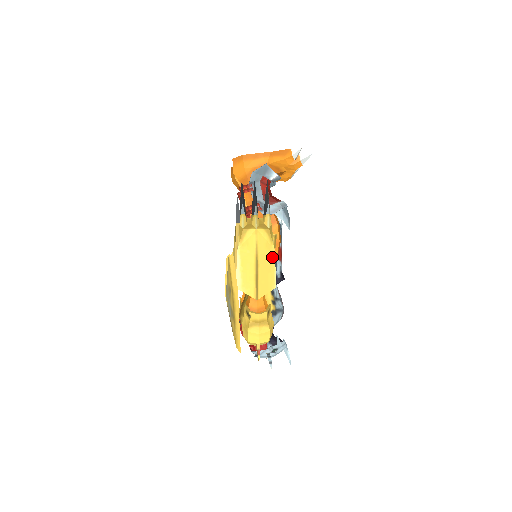
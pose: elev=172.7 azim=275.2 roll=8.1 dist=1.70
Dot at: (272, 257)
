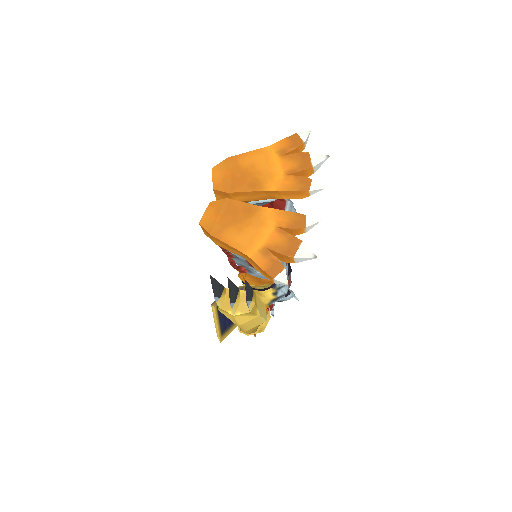
Dot at: (258, 318)
